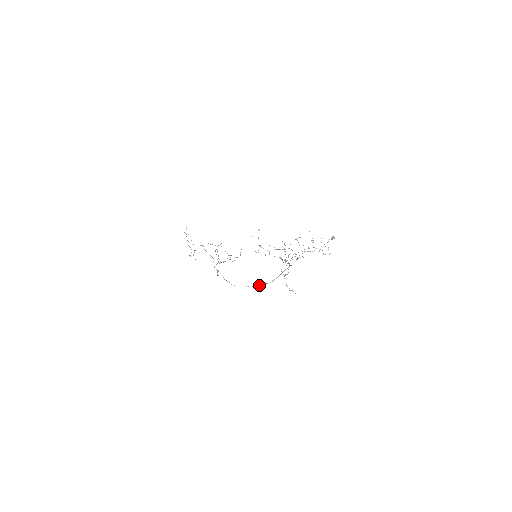
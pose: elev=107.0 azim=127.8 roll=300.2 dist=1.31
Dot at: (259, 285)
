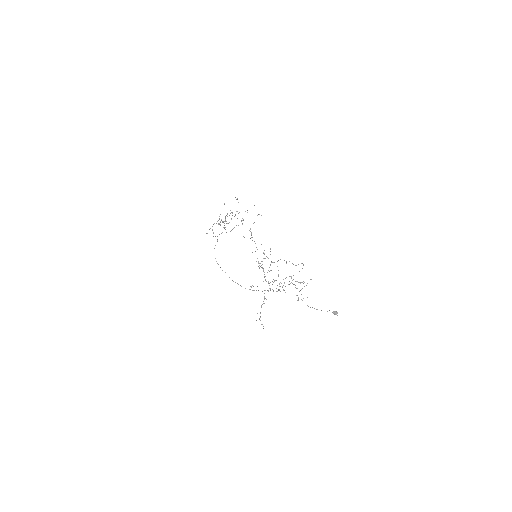
Dot at: occluded
